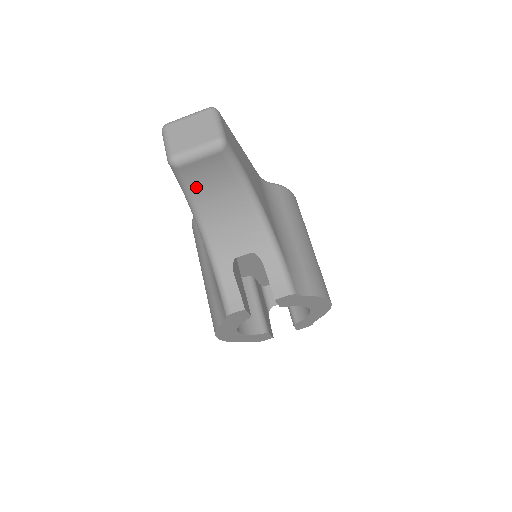
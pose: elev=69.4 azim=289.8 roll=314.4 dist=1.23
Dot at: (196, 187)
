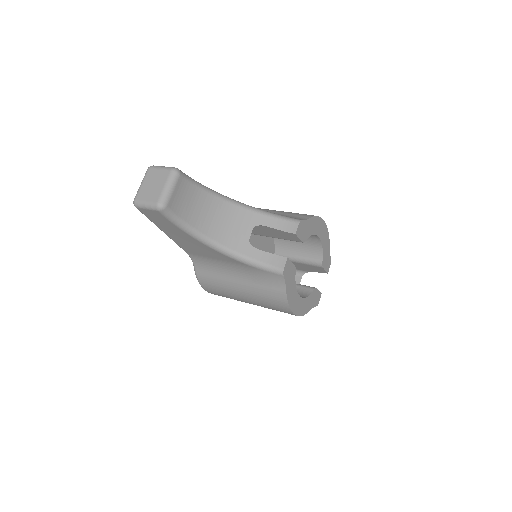
Dot at: (186, 216)
